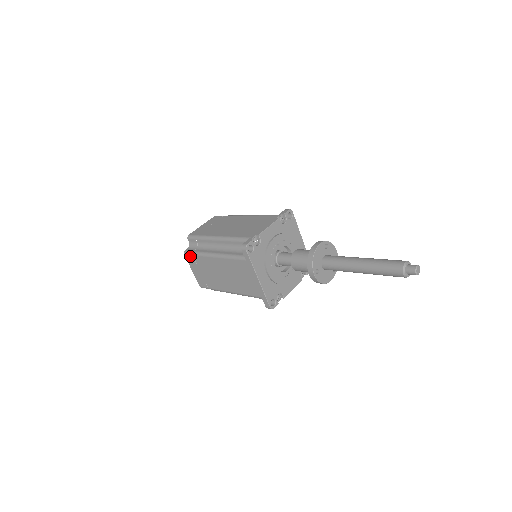
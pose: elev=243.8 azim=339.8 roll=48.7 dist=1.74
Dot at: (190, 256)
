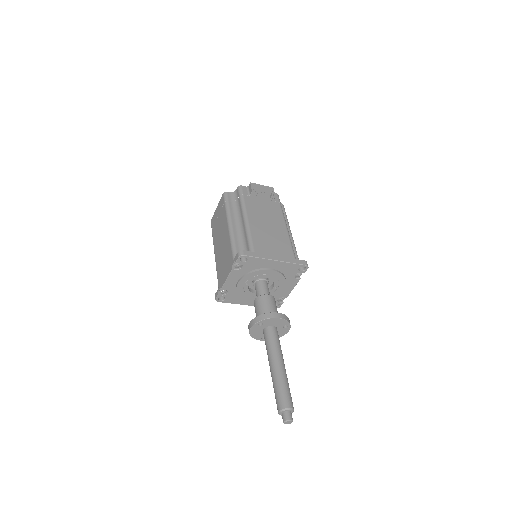
Dot at: occluded
